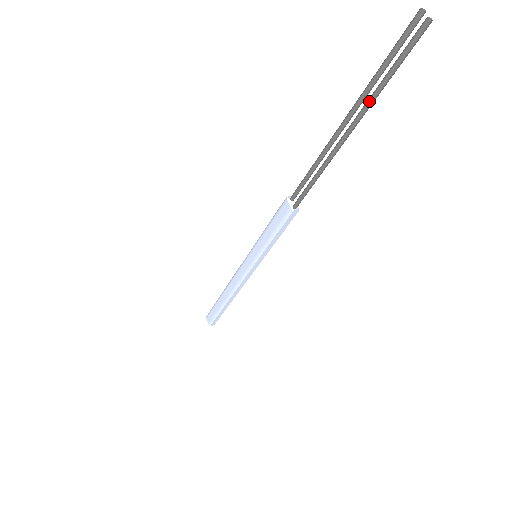
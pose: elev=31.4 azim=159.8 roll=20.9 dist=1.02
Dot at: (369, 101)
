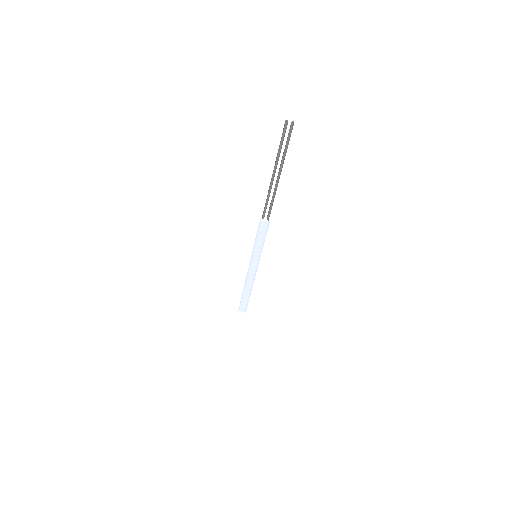
Dot at: (283, 160)
